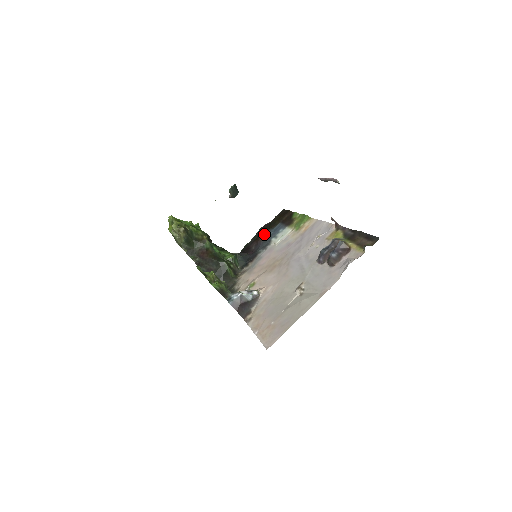
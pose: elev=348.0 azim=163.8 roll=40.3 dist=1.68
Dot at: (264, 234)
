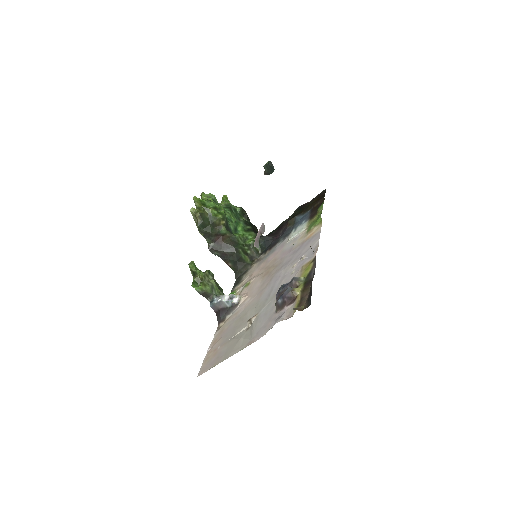
Dot at: (292, 219)
